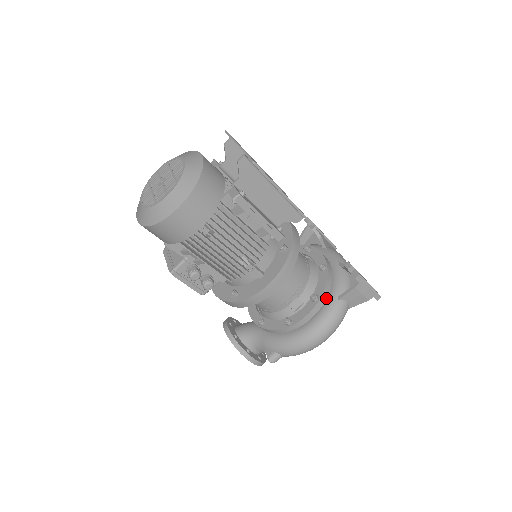
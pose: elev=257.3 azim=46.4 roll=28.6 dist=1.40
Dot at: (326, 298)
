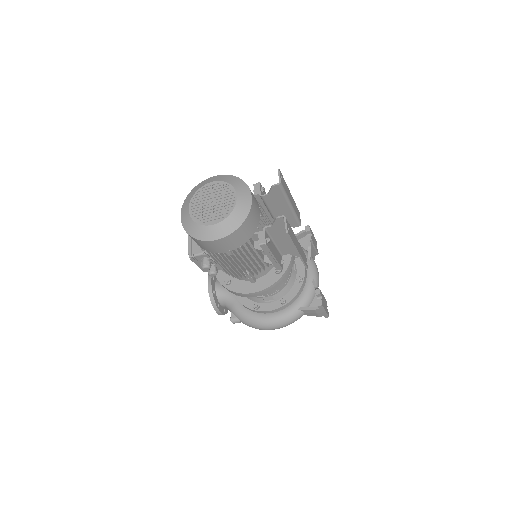
Dot at: (291, 304)
